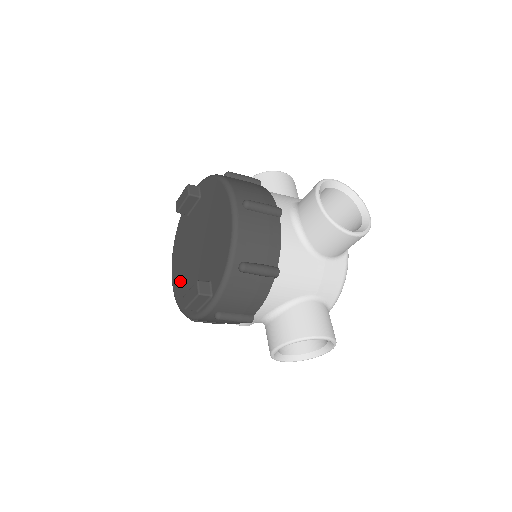
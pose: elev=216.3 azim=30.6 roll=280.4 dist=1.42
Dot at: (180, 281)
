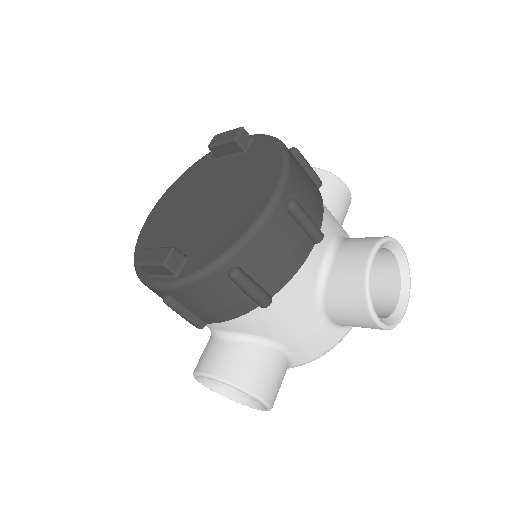
Dot at: (157, 223)
